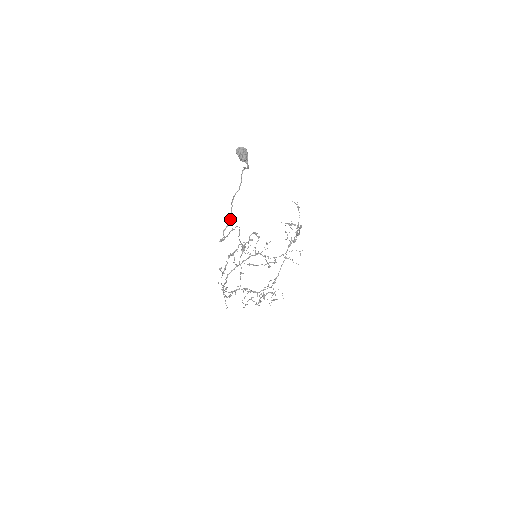
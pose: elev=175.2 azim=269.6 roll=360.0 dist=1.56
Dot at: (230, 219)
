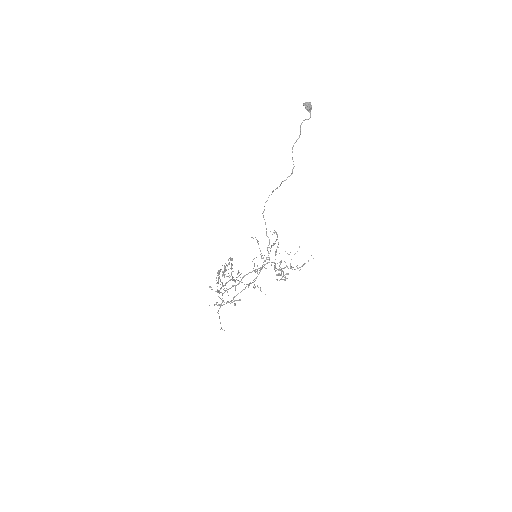
Dot at: occluded
